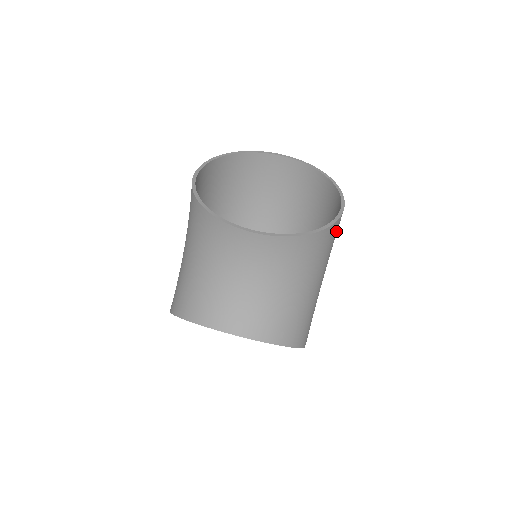
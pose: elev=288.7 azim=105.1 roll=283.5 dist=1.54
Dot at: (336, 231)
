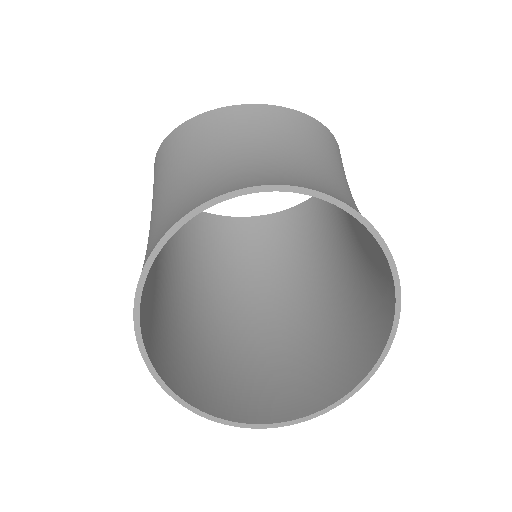
Dot at: occluded
